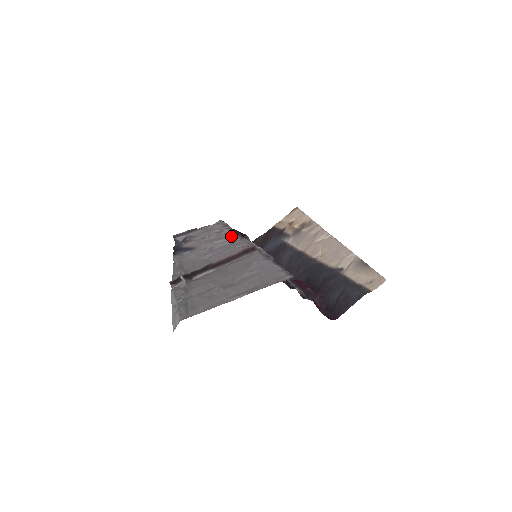
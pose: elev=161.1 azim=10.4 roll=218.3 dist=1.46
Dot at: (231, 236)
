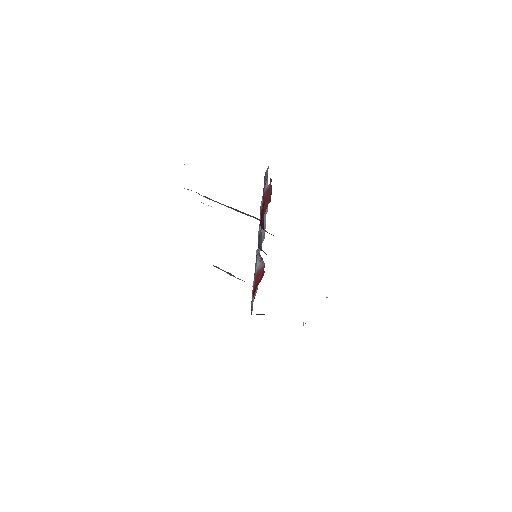
Dot at: occluded
